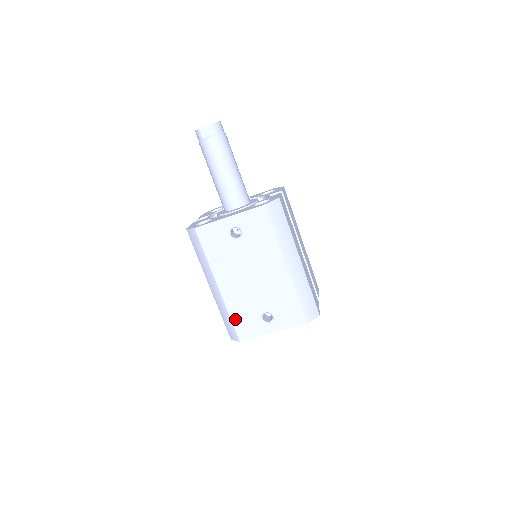
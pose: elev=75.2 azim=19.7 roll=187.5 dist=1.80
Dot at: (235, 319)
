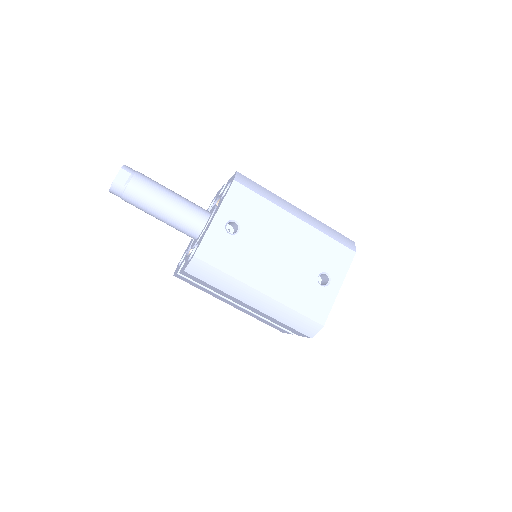
Dot at: (301, 308)
